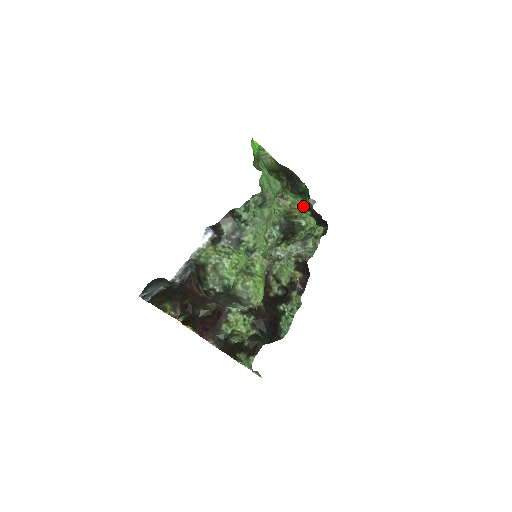
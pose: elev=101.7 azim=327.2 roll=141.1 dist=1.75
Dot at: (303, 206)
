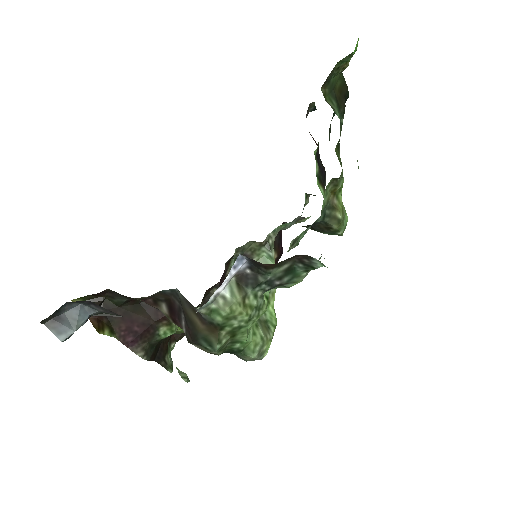
Dot at: occluded
